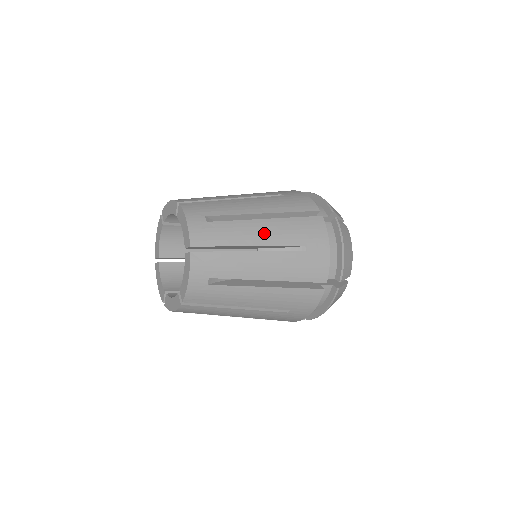
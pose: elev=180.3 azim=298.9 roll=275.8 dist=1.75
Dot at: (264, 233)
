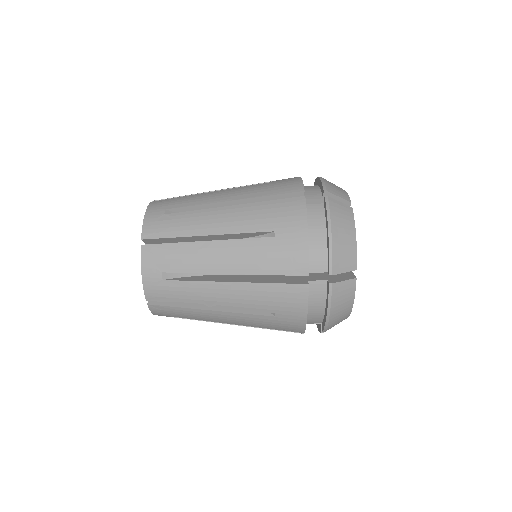
Dot at: (224, 220)
